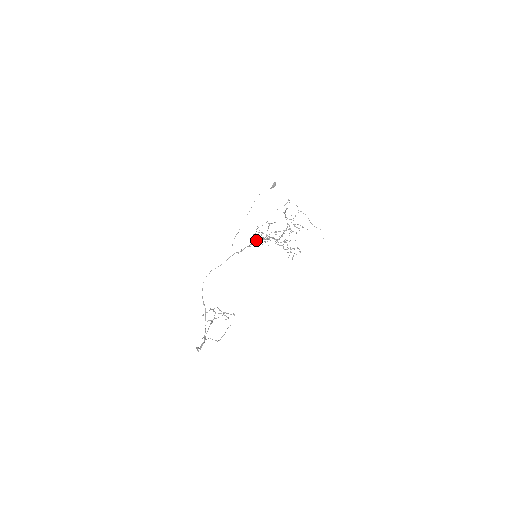
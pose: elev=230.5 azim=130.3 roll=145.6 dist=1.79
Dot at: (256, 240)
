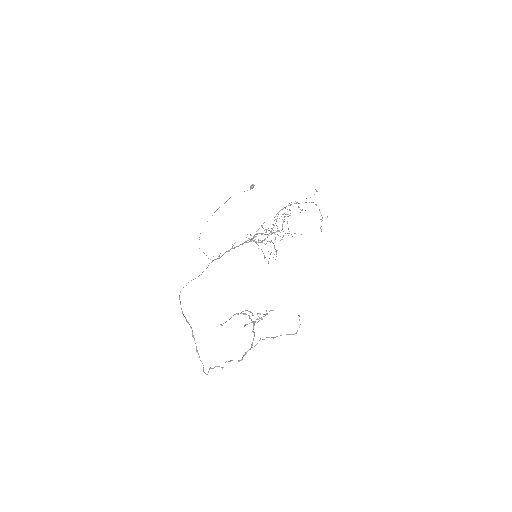
Dot at: (233, 245)
